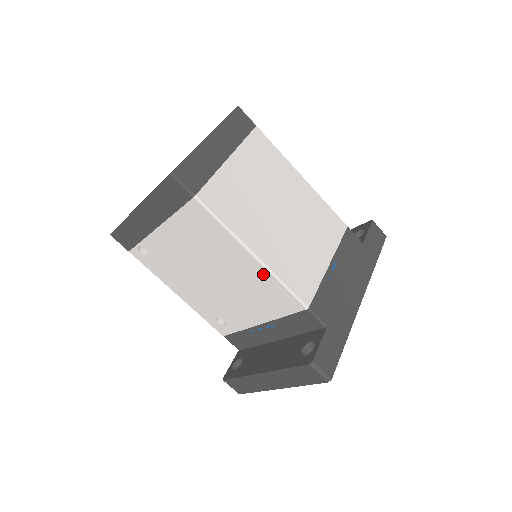
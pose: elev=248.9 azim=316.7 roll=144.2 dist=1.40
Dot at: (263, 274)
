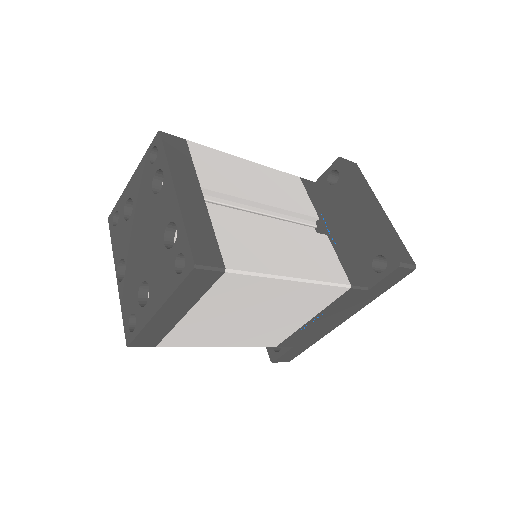
Dot at: occluded
